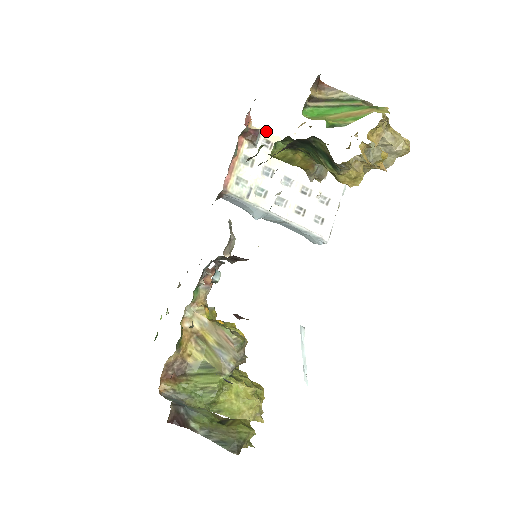
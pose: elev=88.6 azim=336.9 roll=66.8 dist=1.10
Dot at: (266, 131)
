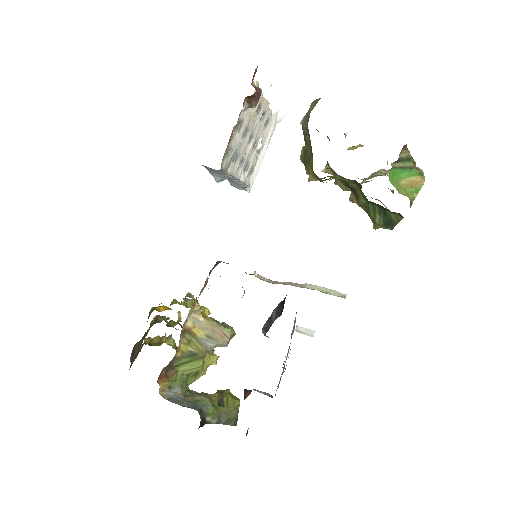
Dot at: (258, 85)
